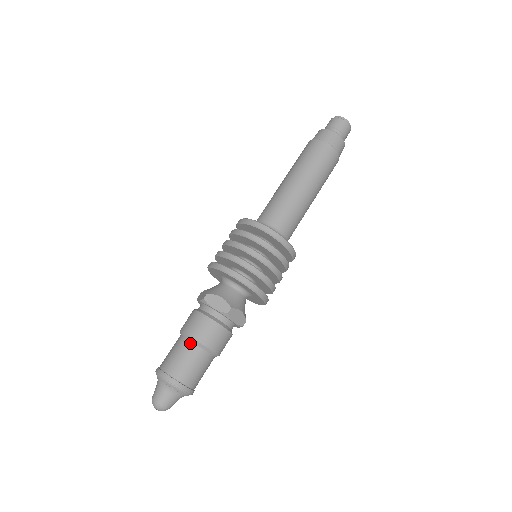
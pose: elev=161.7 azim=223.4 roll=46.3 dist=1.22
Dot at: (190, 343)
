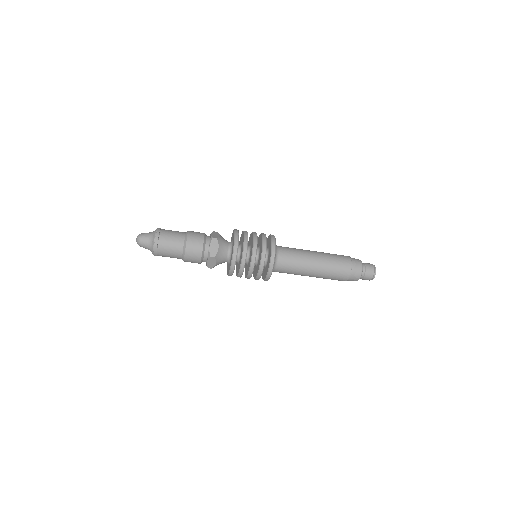
Dot at: (183, 242)
